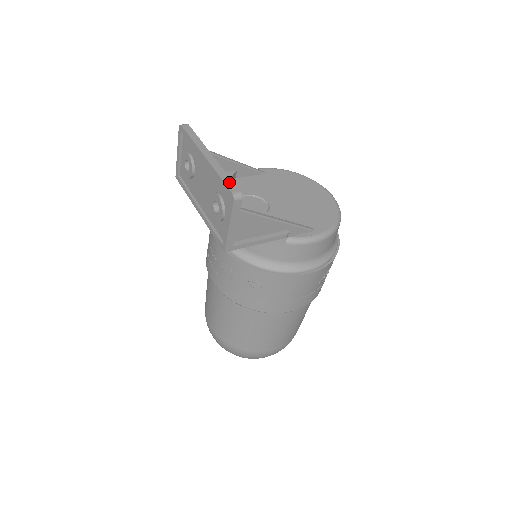
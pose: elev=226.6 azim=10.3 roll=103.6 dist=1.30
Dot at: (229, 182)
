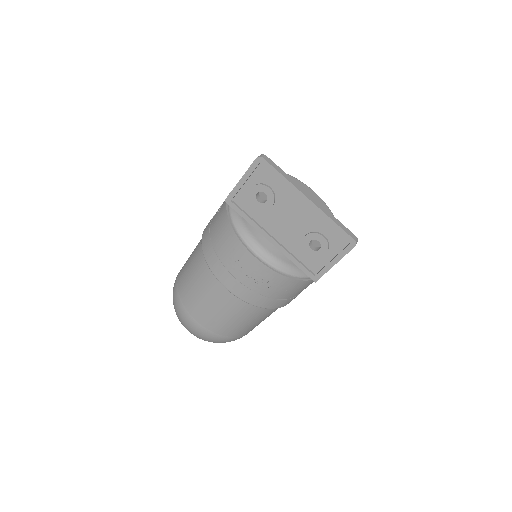
Dot at: (344, 228)
